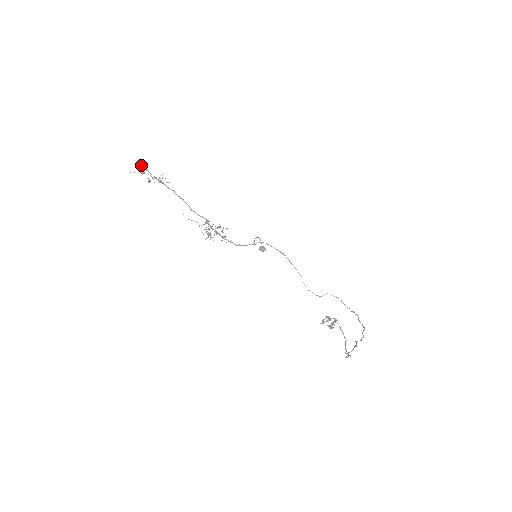
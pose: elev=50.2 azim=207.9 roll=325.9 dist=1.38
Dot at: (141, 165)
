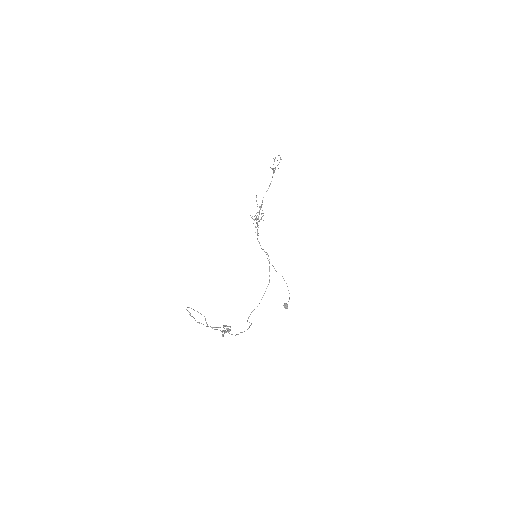
Dot at: (280, 159)
